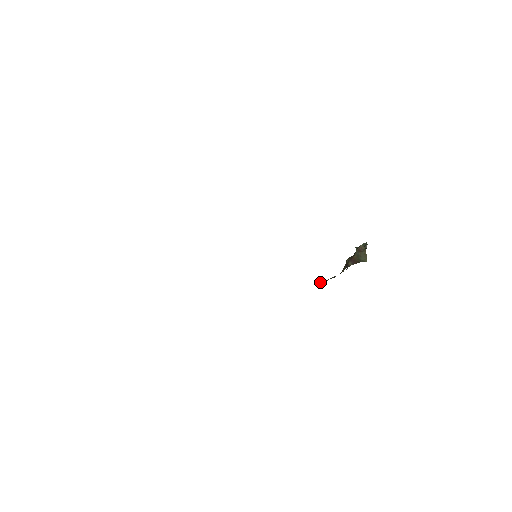
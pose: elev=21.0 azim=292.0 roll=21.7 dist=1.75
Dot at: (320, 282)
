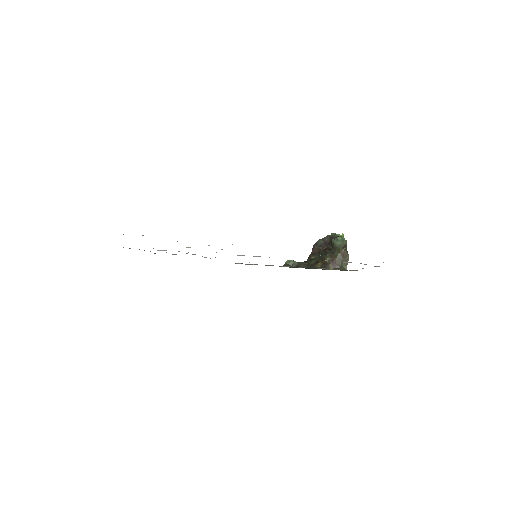
Dot at: (287, 262)
